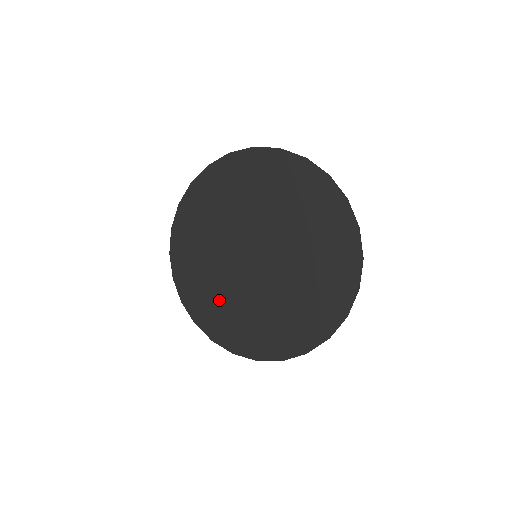
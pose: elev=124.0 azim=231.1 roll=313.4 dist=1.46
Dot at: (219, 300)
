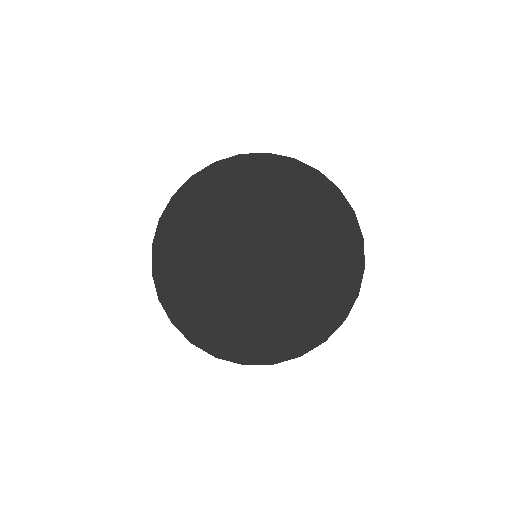
Dot at: (219, 310)
